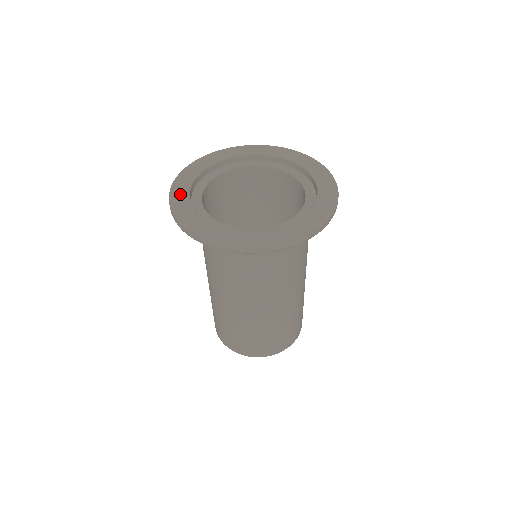
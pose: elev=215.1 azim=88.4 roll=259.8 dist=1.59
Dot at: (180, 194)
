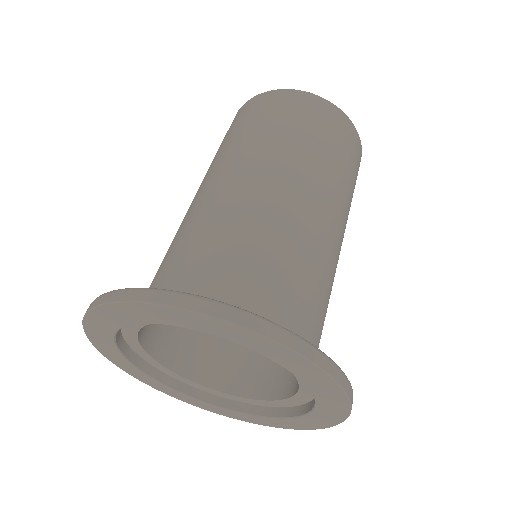
Dot at: (126, 367)
